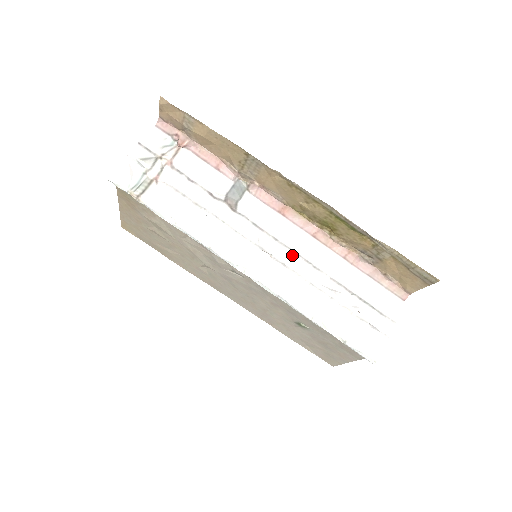
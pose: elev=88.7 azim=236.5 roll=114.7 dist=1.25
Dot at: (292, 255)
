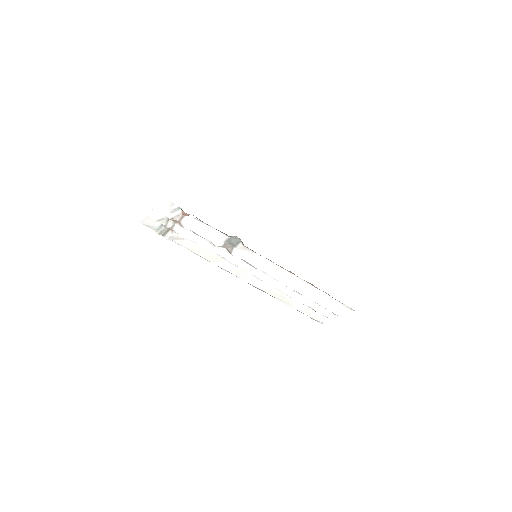
Dot at: (273, 278)
